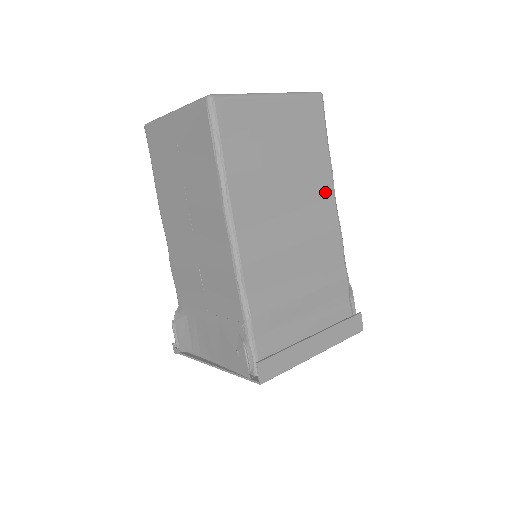
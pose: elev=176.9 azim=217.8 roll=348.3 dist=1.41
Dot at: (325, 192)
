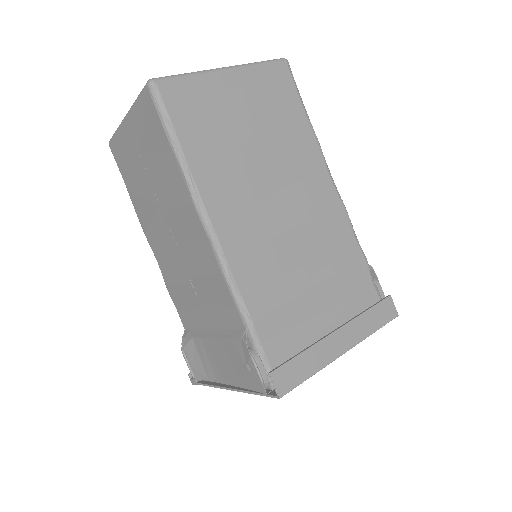
Dot at: (314, 165)
